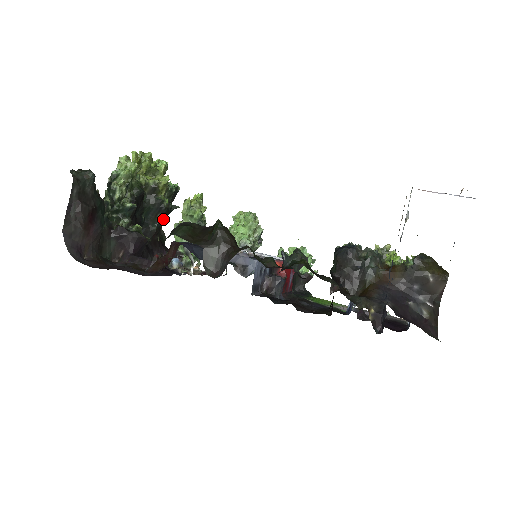
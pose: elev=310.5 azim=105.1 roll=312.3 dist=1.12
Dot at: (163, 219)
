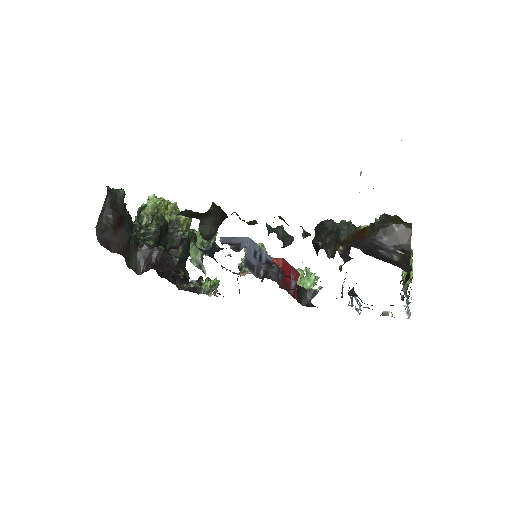
Dot at: (185, 253)
